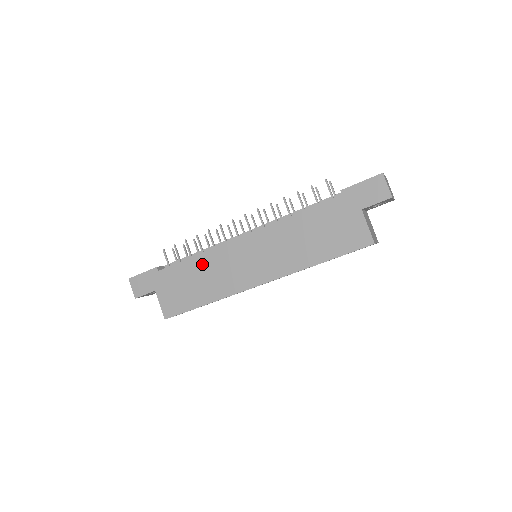
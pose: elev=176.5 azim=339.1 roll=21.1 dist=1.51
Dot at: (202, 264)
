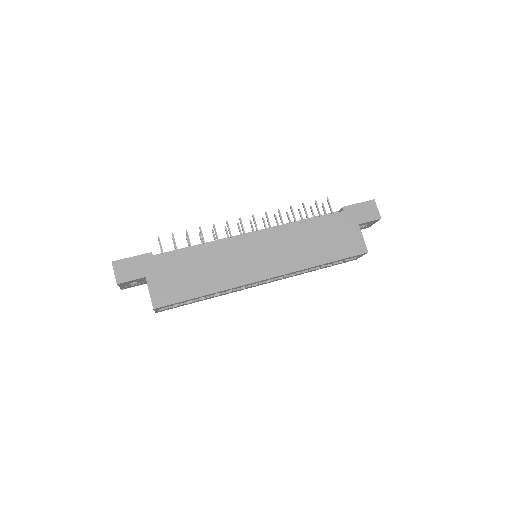
Dot at: (207, 254)
